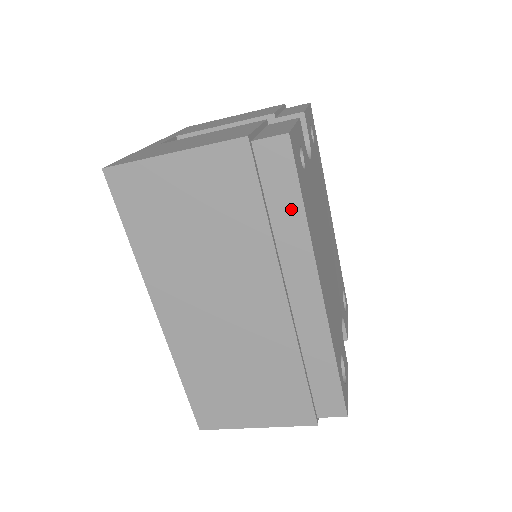
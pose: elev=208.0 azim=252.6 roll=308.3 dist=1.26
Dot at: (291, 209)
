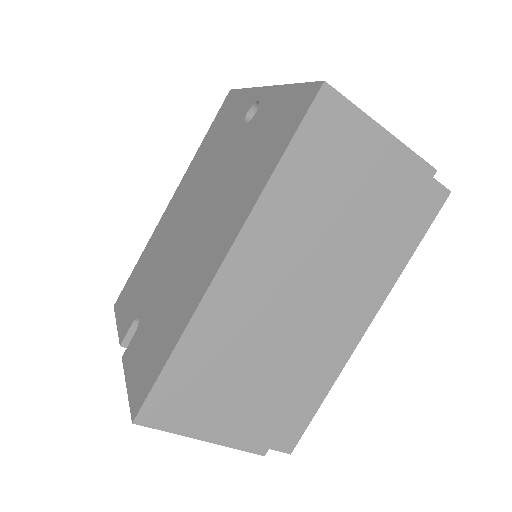
Dot at: (407, 245)
